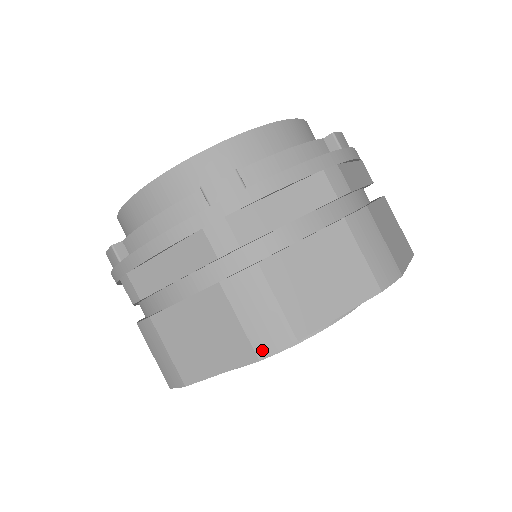
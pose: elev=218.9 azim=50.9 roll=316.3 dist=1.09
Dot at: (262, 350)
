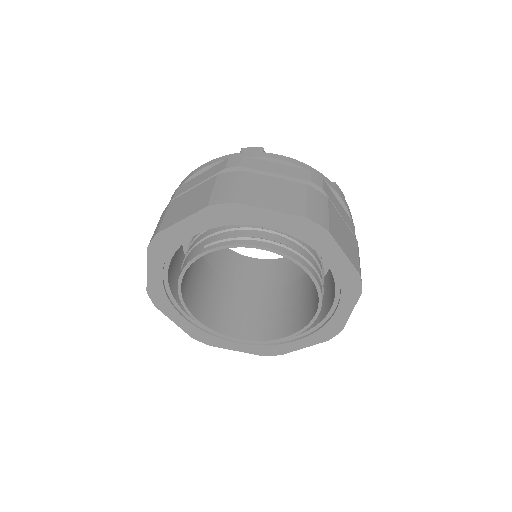
Dot at: (213, 202)
